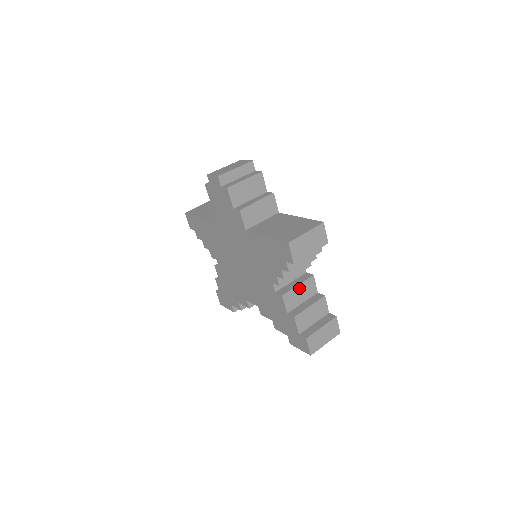
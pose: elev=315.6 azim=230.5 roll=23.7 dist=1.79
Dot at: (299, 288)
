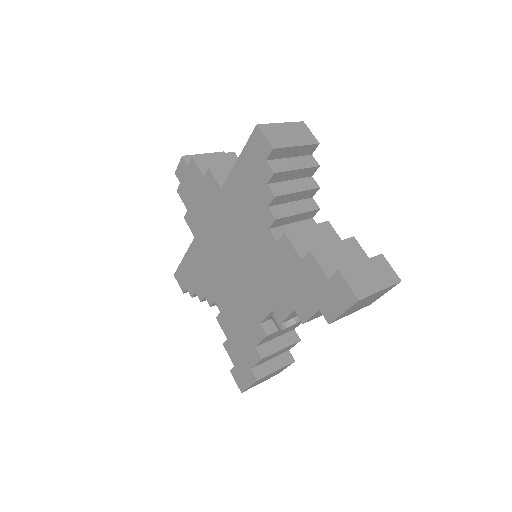
Dot at: (310, 231)
